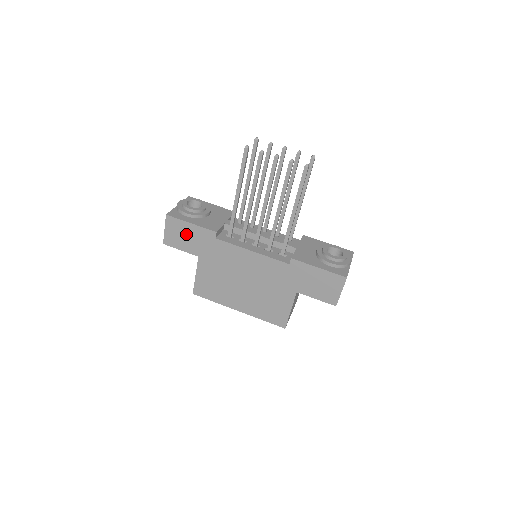
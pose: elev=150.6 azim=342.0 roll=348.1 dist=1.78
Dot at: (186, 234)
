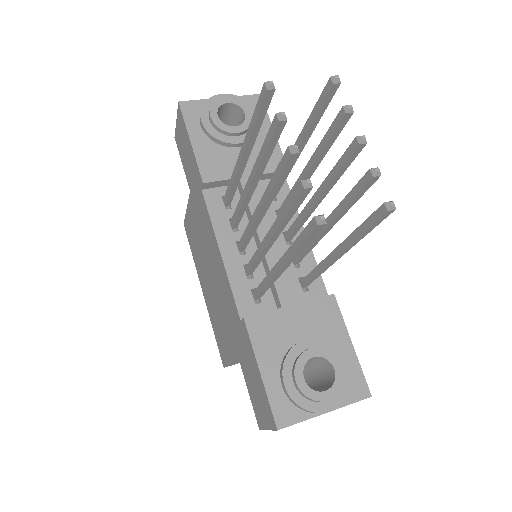
Dot at: (187, 150)
